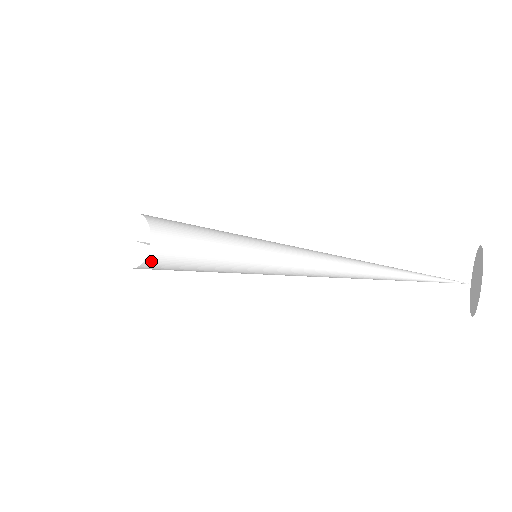
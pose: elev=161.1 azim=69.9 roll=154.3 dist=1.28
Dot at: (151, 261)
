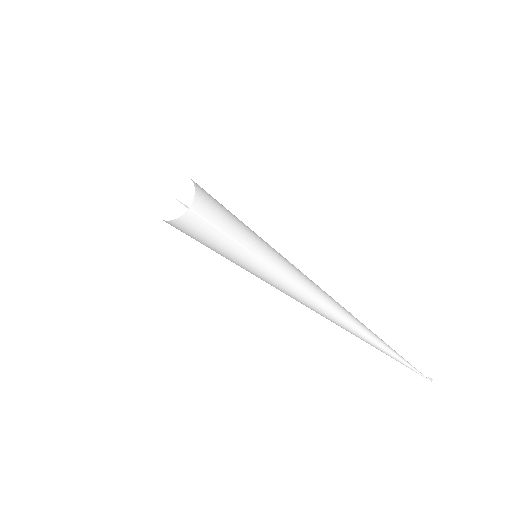
Dot at: (181, 222)
